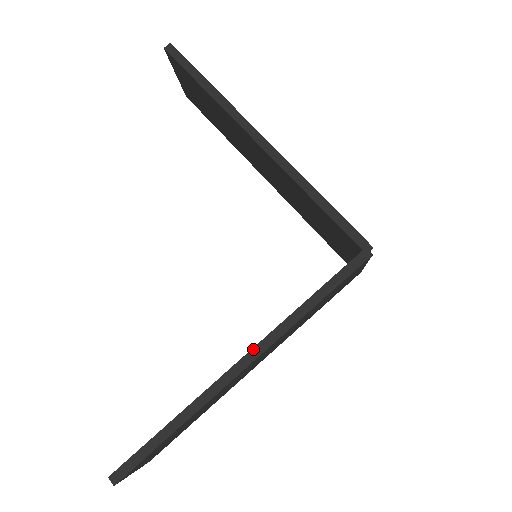
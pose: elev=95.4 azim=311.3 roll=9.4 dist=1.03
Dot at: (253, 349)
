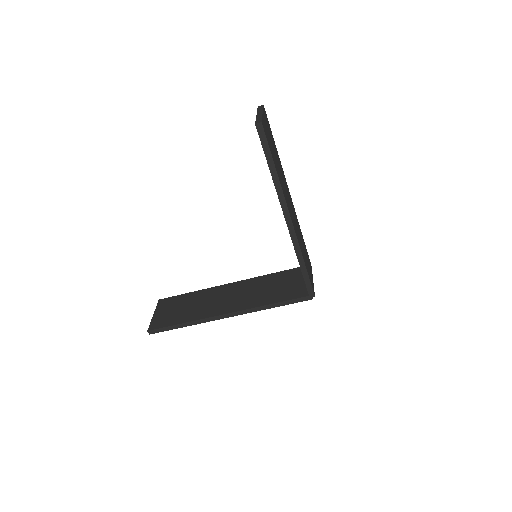
Dot at: (234, 312)
